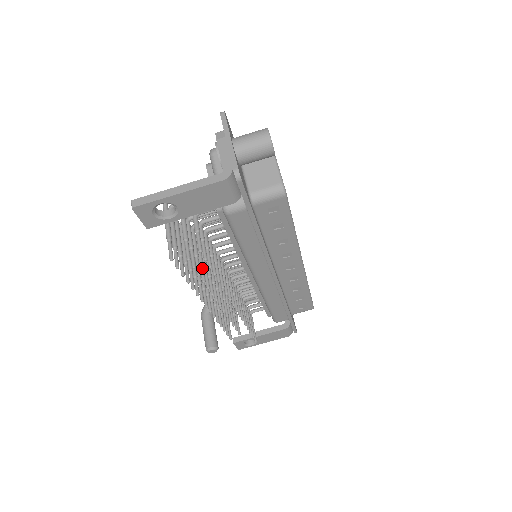
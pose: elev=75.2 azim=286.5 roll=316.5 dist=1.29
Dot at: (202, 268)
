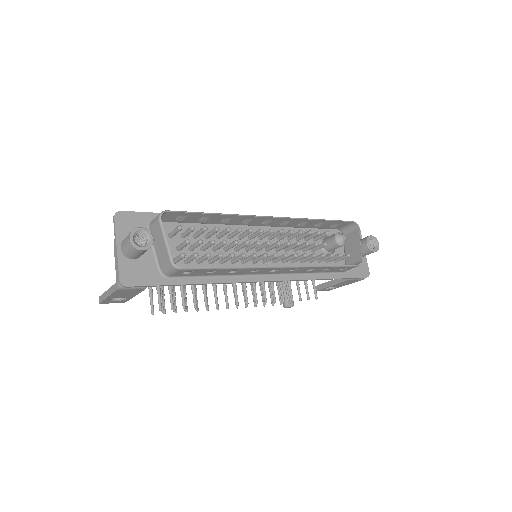
Dot at: occluded
